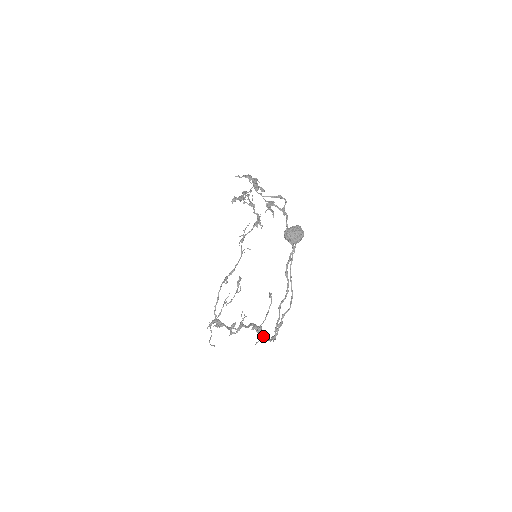
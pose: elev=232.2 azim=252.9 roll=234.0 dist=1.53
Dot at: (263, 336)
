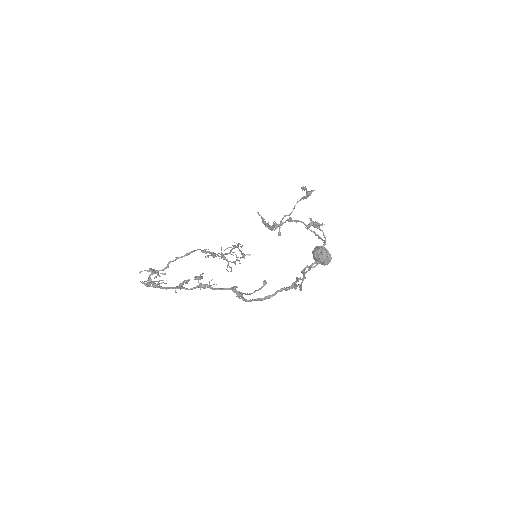
Dot at: occluded
